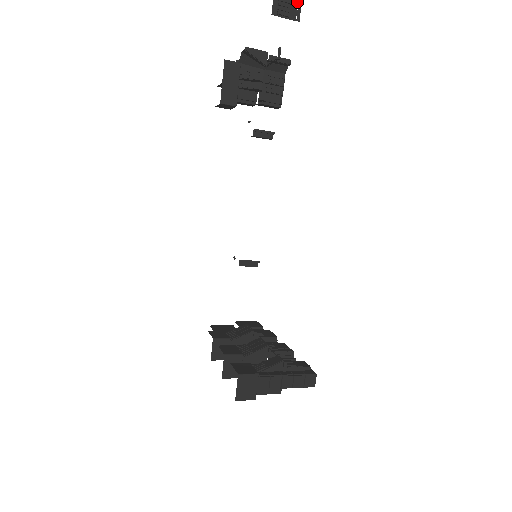
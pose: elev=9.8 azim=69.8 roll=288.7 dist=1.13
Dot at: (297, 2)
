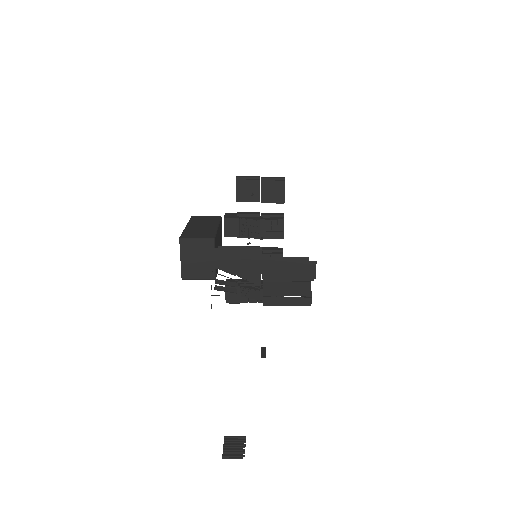
Dot at: occluded
